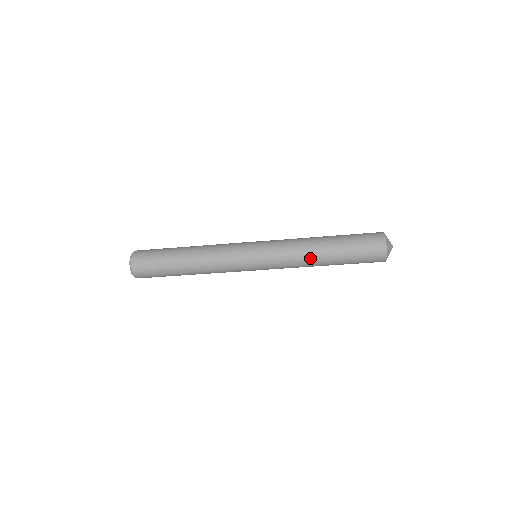
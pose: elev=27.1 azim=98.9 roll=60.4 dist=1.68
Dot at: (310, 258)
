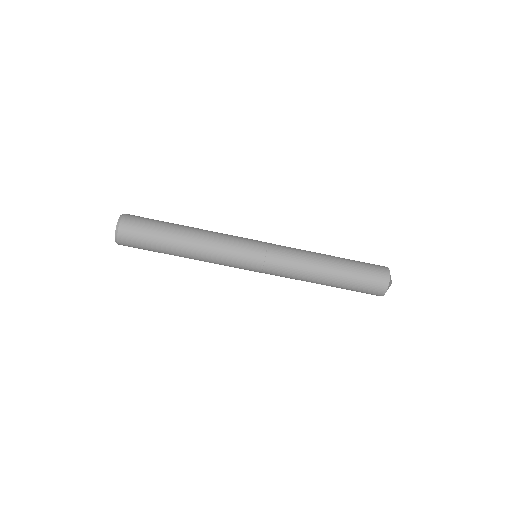
Dot at: (316, 259)
